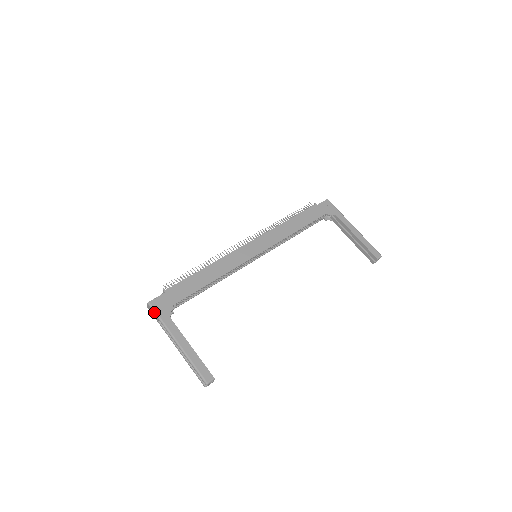
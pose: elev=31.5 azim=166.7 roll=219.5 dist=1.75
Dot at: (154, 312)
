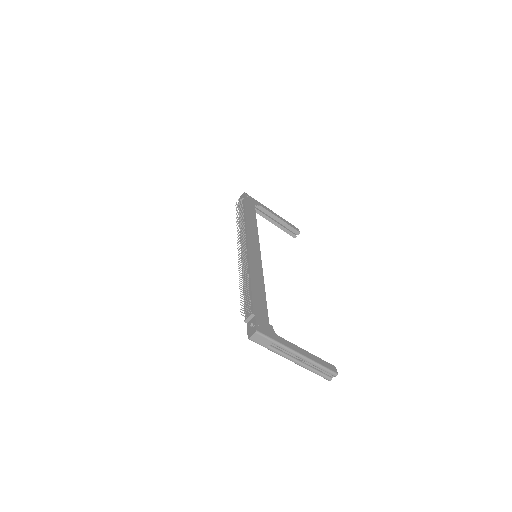
Dot at: (267, 337)
